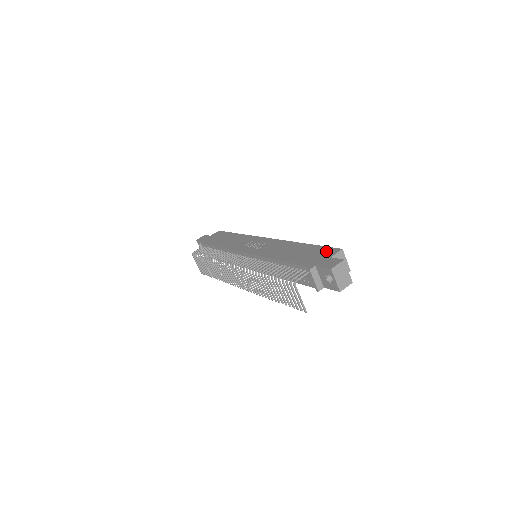
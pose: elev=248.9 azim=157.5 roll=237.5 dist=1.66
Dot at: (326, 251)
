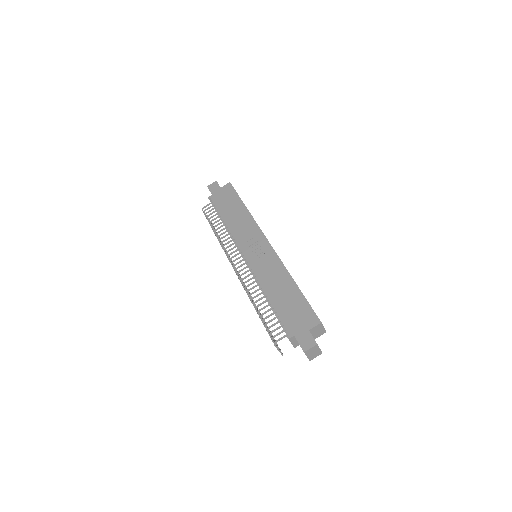
Dot at: (308, 316)
